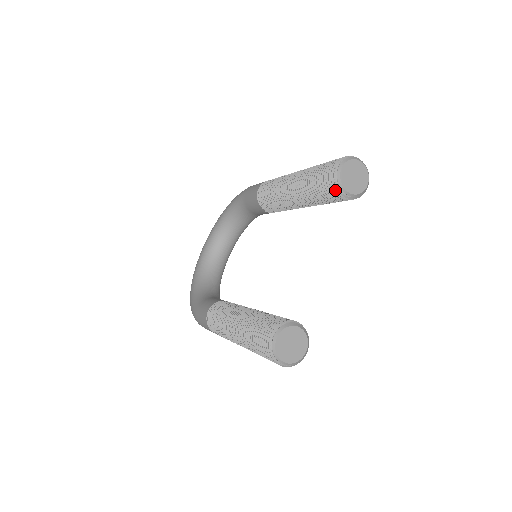
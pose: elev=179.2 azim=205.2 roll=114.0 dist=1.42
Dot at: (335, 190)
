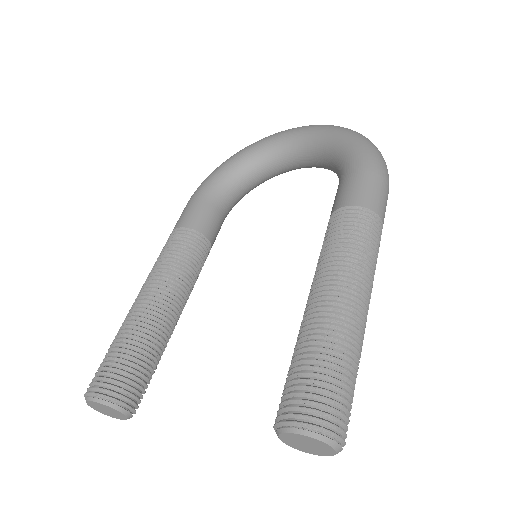
Dot at: (276, 420)
